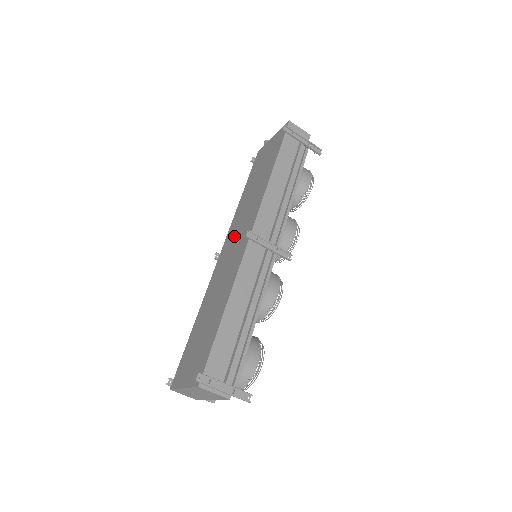
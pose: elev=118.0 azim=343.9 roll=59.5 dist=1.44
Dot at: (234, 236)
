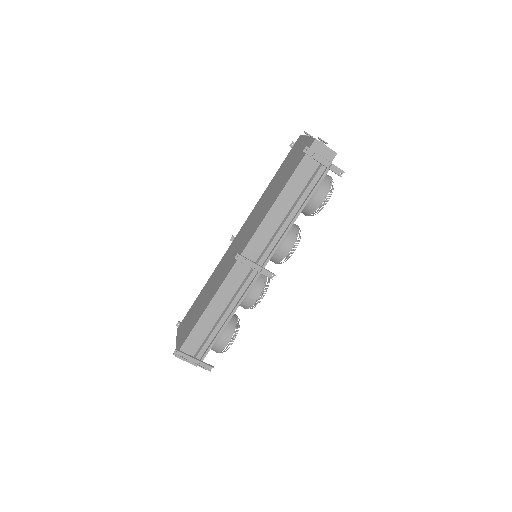
Dot at: (242, 234)
